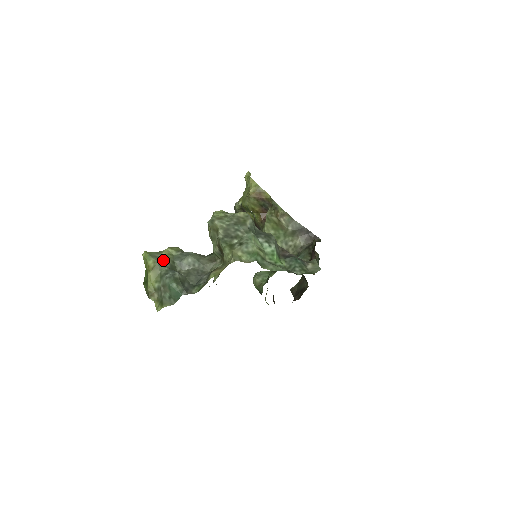
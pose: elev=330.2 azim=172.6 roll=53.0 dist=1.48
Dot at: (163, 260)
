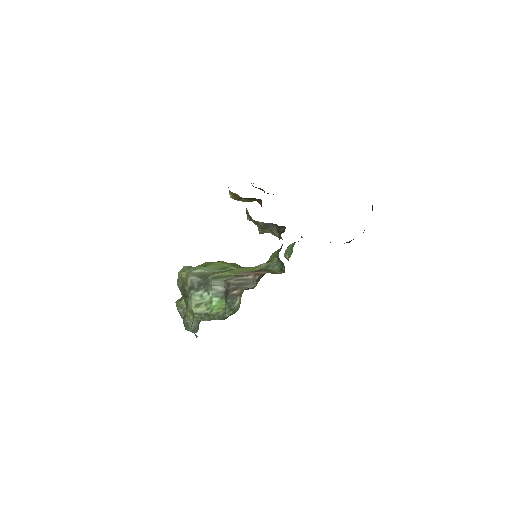
Dot at: (182, 307)
